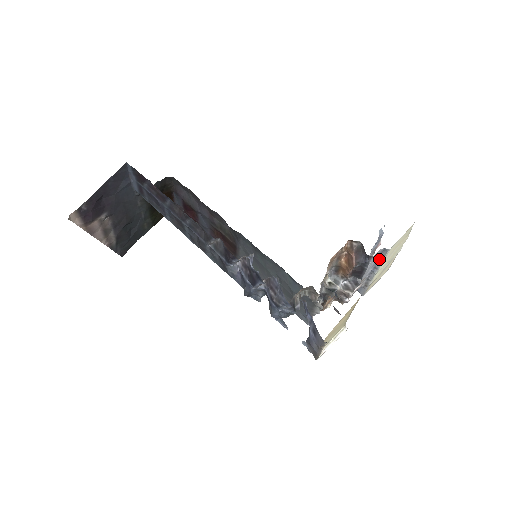
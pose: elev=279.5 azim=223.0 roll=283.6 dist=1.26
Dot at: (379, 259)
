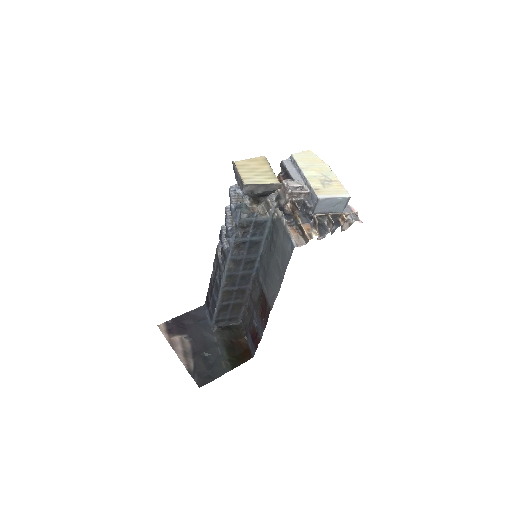
Dot at: (296, 166)
